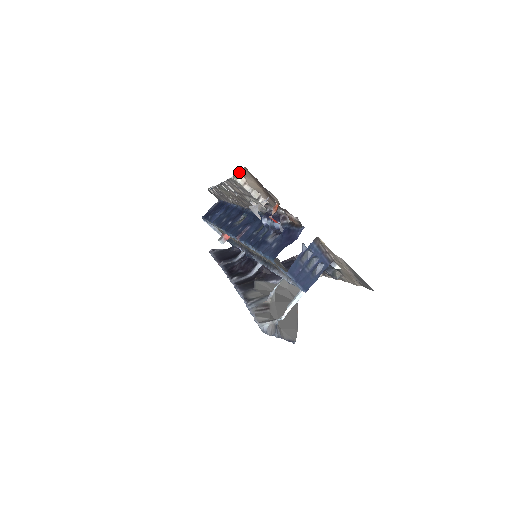
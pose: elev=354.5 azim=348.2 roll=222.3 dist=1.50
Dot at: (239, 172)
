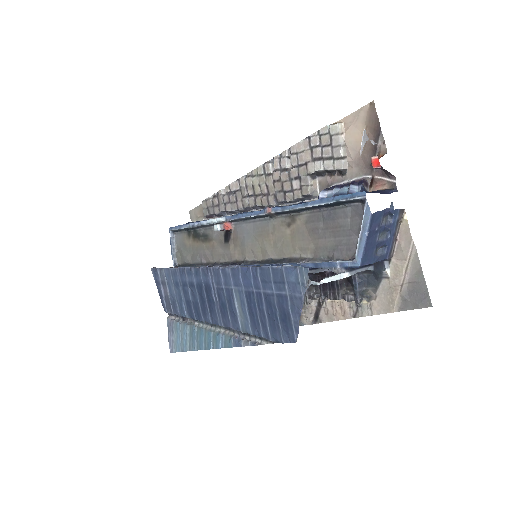
Dot at: (344, 119)
